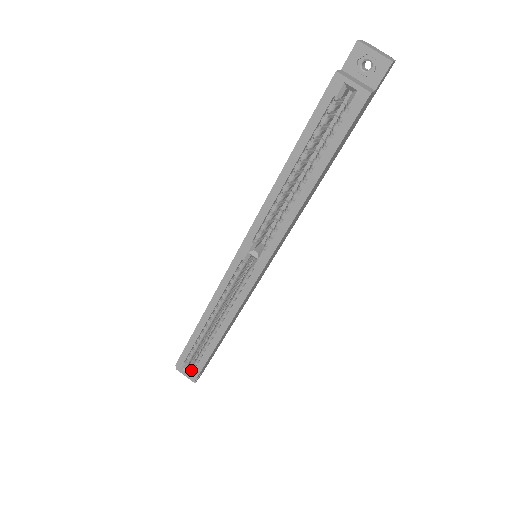
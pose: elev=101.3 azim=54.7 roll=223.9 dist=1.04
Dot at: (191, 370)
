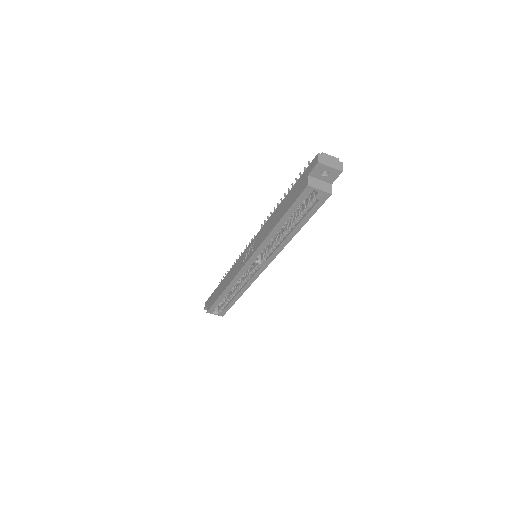
Dot at: (219, 313)
